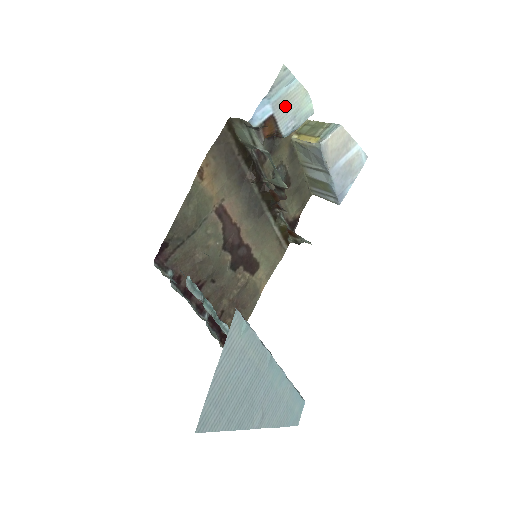
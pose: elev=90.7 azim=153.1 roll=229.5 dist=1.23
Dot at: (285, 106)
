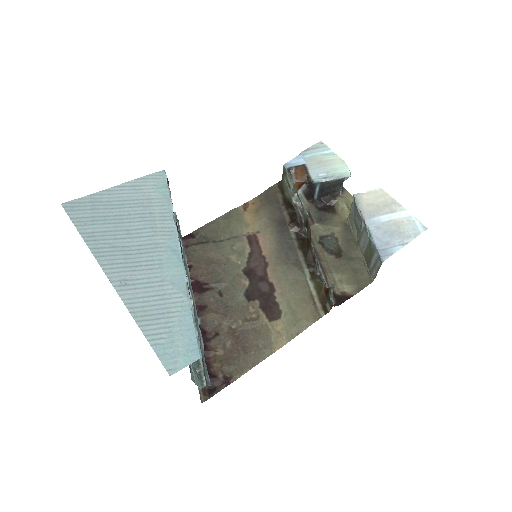
Dot at: (318, 163)
